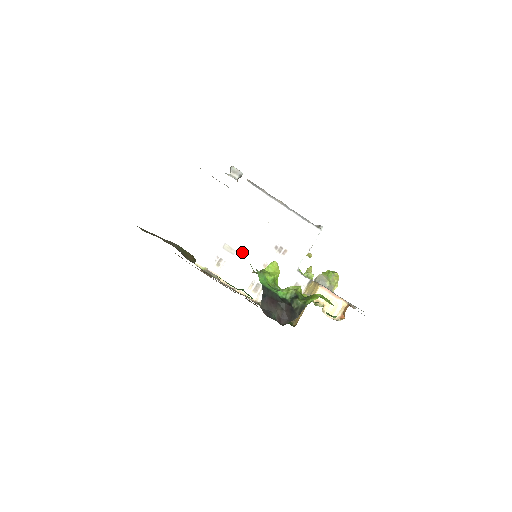
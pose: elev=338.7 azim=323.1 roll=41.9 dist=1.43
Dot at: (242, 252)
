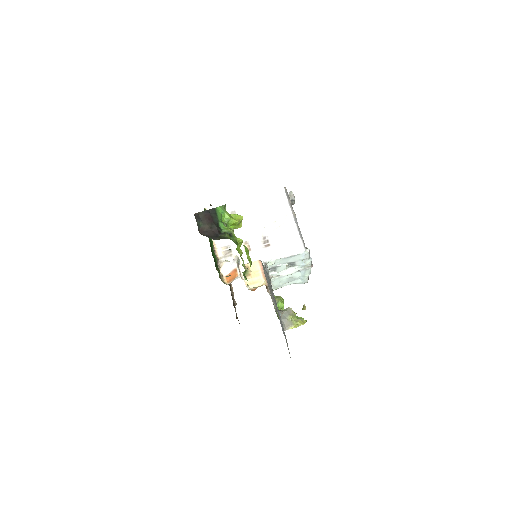
Dot at: occluded
